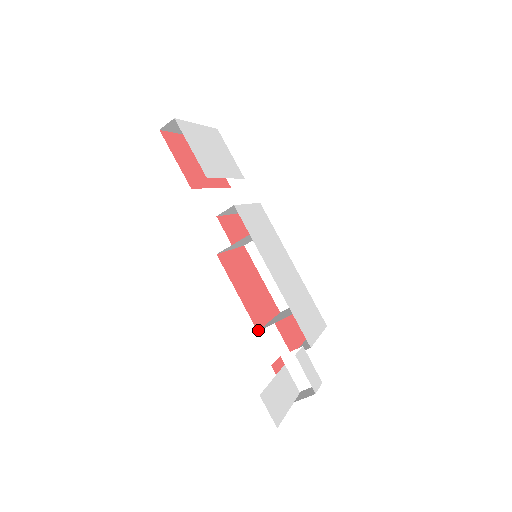
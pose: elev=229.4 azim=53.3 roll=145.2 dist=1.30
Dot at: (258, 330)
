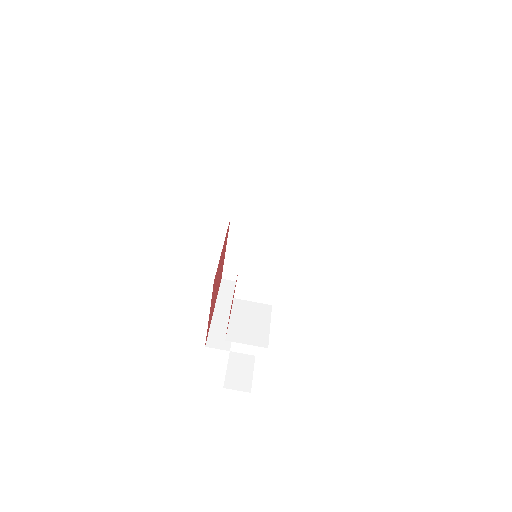
Dot at: occluded
